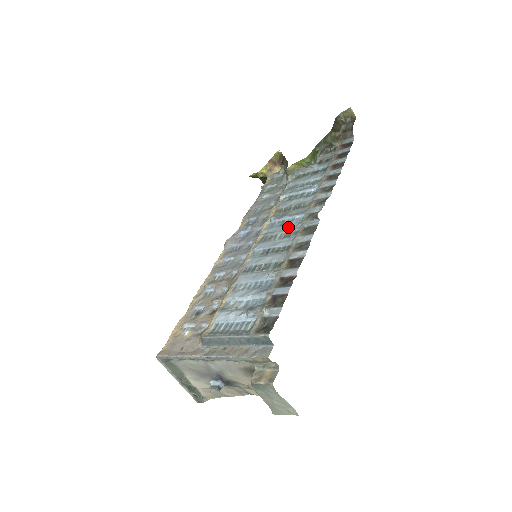
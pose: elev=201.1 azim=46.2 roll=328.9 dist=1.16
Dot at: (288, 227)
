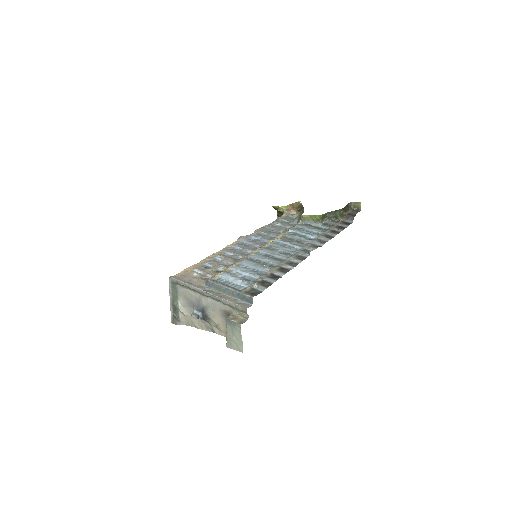
Dot at: (287, 249)
